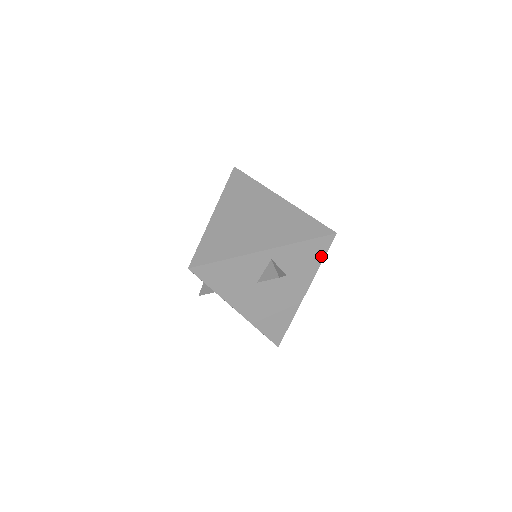
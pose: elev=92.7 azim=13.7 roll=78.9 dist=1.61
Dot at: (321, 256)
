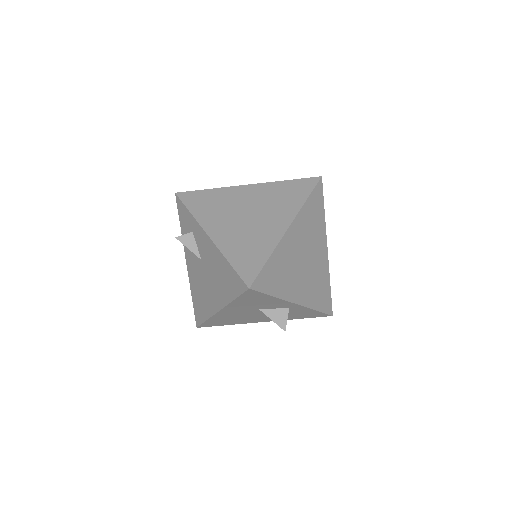
Dot at: (307, 317)
